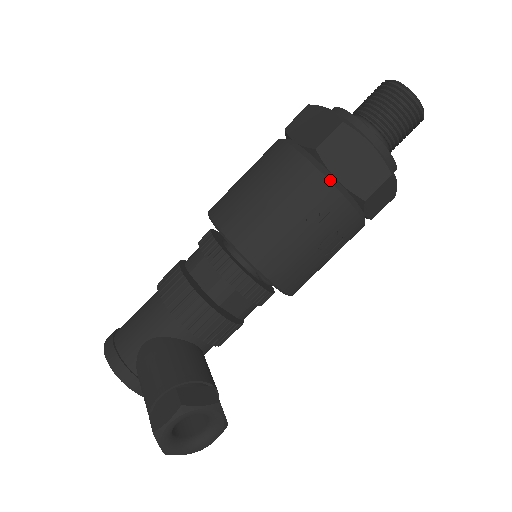
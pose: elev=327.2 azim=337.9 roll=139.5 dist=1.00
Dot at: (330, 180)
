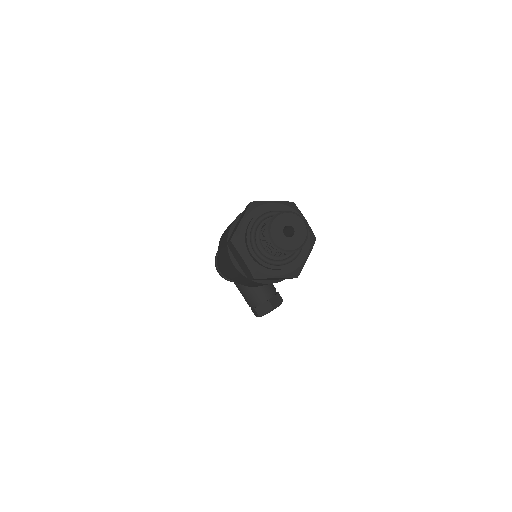
Dot at: (266, 283)
